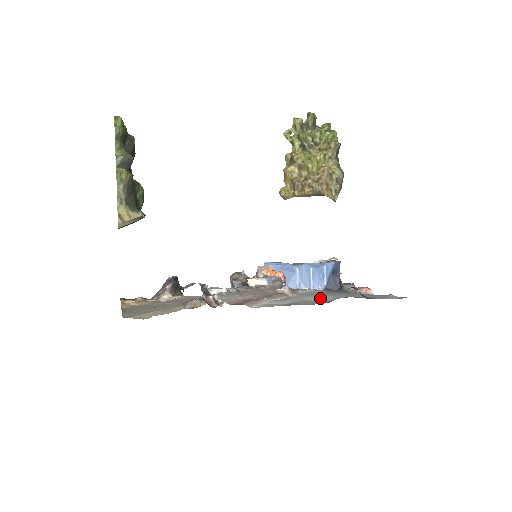
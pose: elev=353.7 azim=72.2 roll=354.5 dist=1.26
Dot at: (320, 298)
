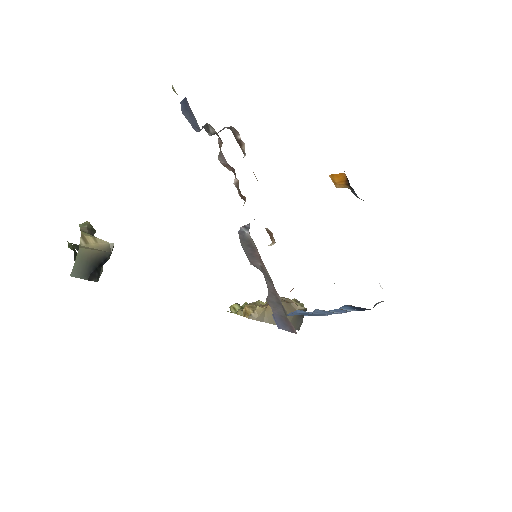
Dot at: occluded
